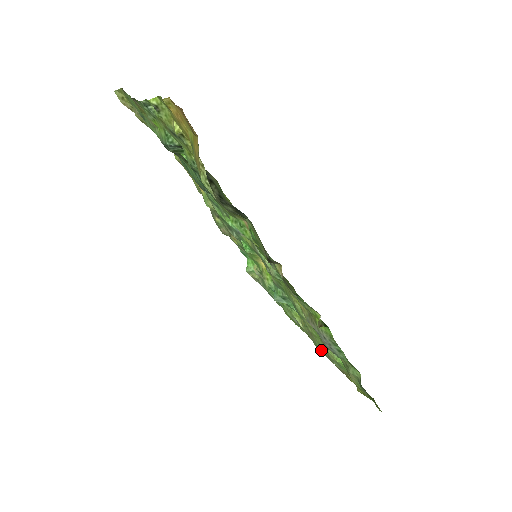
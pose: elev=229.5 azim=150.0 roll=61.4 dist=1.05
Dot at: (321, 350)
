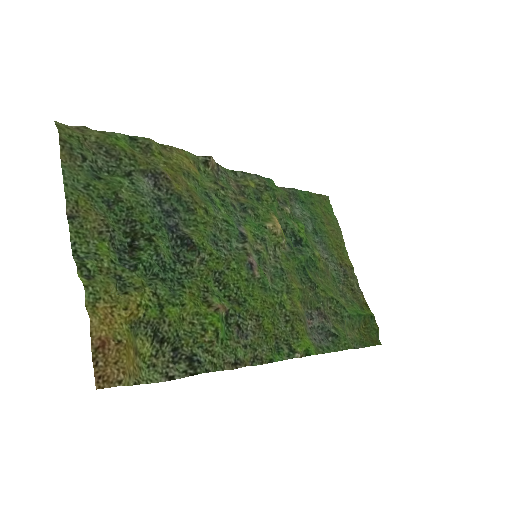
Dot at: (337, 286)
